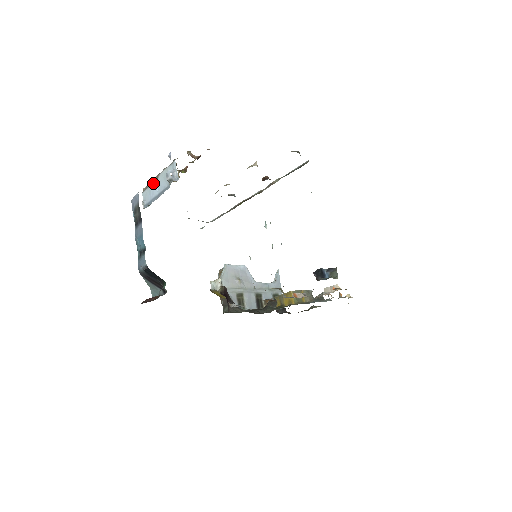
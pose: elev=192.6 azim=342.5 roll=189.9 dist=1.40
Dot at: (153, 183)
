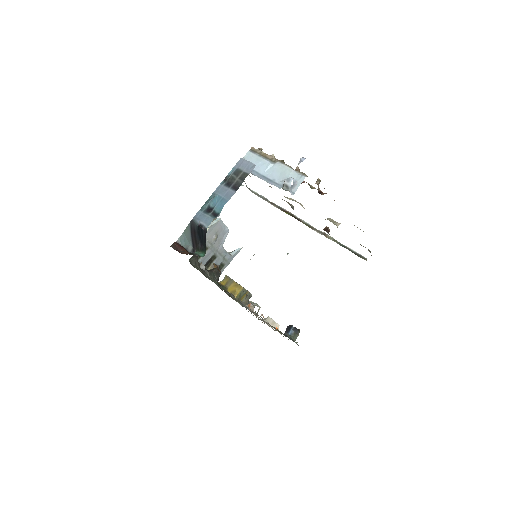
Dot at: (268, 161)
